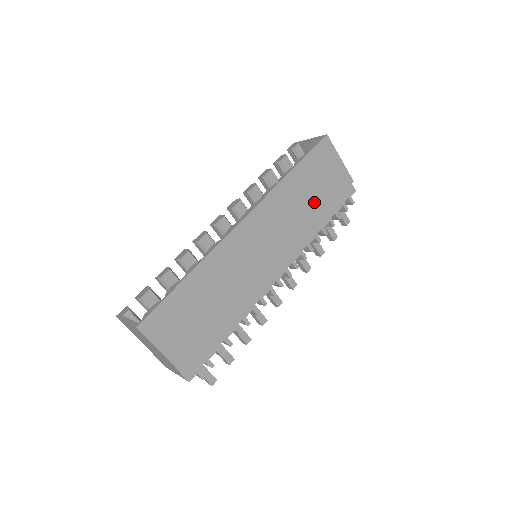
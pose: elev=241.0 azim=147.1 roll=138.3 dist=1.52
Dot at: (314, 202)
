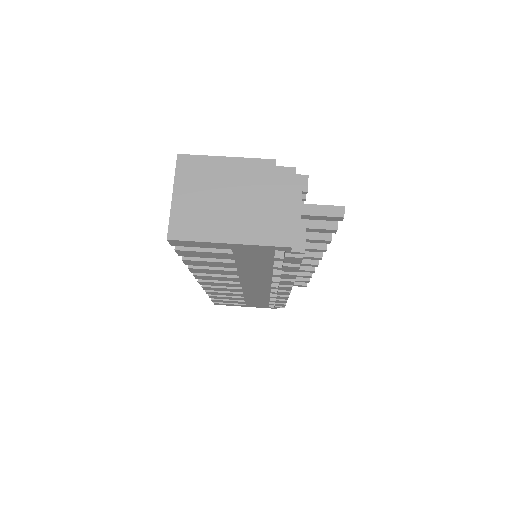
Dot at: occluded
